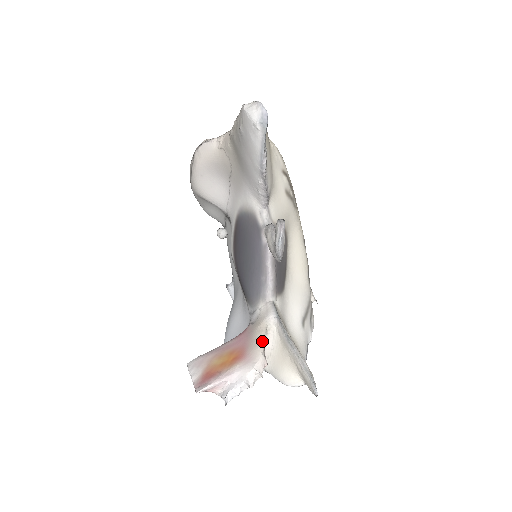
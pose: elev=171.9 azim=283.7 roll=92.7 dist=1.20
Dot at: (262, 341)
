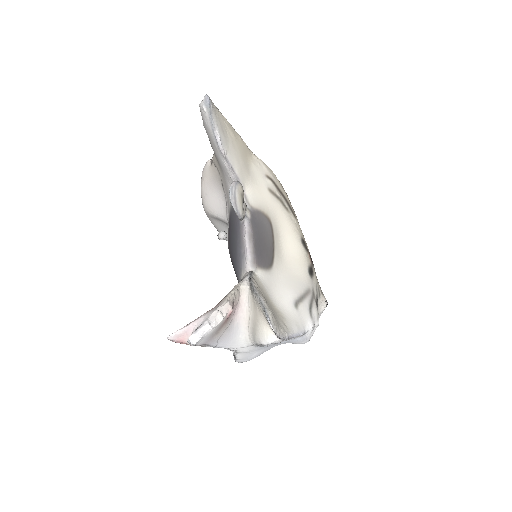
Dot at: (231, 293)
